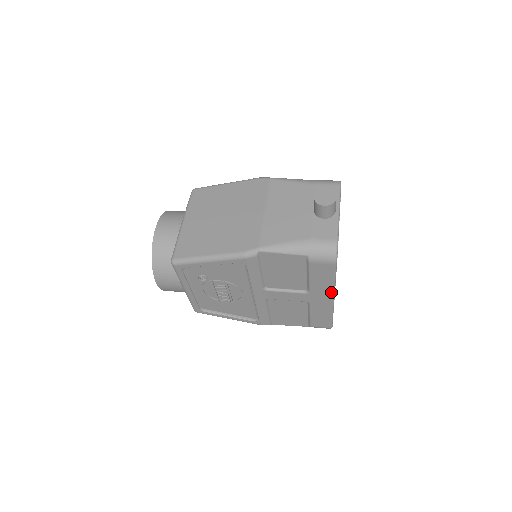
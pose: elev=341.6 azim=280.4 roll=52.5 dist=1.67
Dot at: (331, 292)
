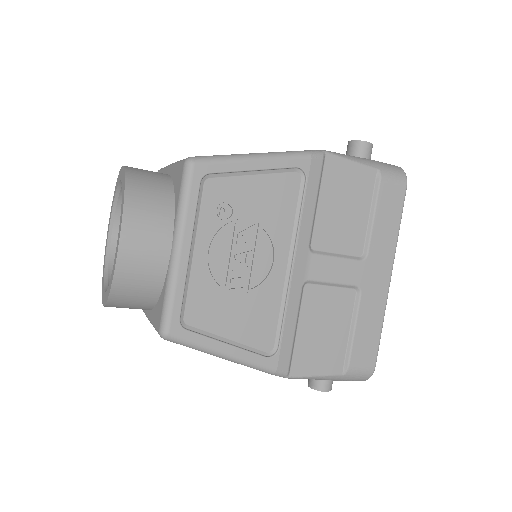
Dot at: (392, 257)
